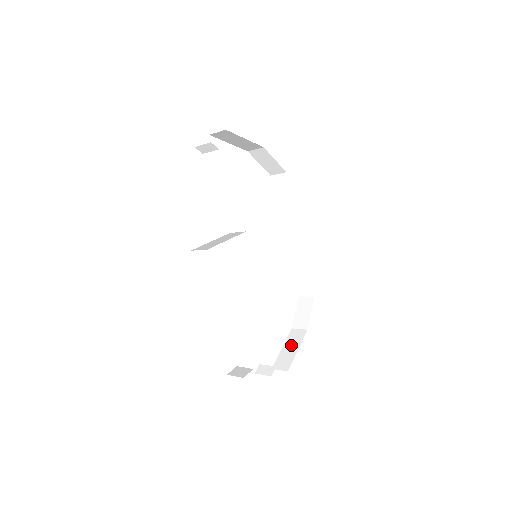
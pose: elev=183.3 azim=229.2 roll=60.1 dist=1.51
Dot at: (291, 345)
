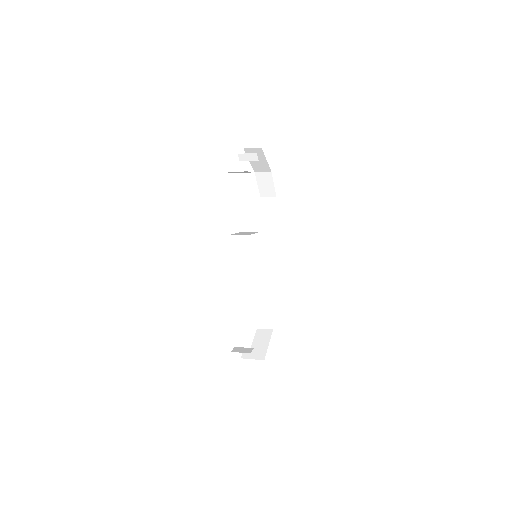
Dot at: (261, 341)
